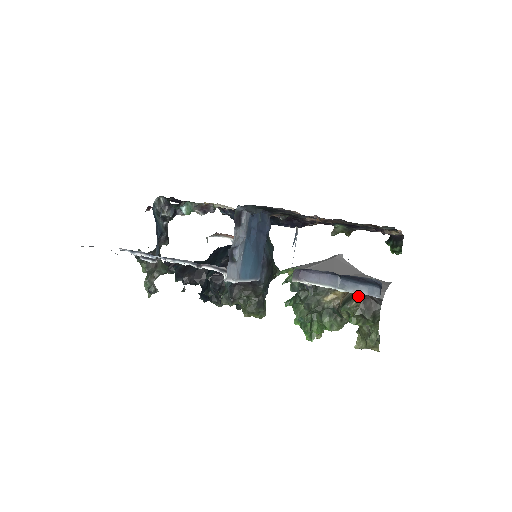
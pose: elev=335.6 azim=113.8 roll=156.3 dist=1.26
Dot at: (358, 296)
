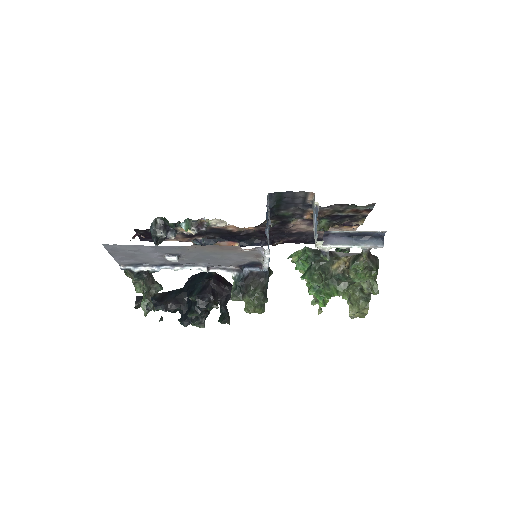
Dot at: (366, 251)
